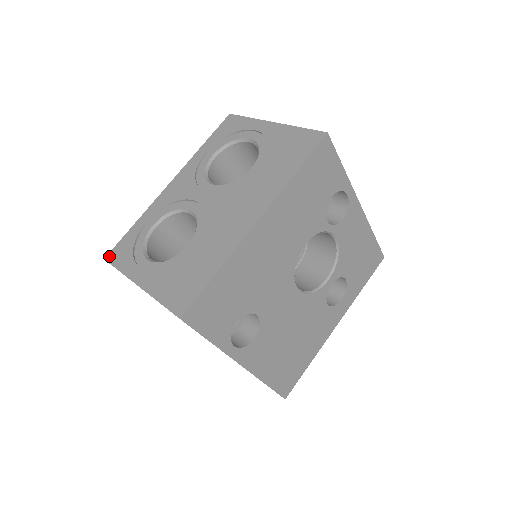
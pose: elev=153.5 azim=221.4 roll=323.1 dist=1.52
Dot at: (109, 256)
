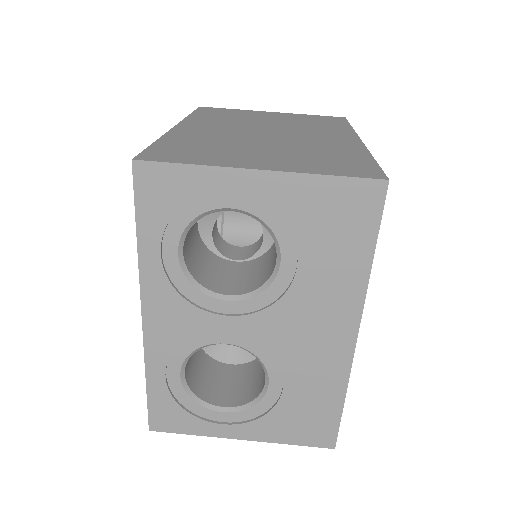
Dot at: (154, 427)
